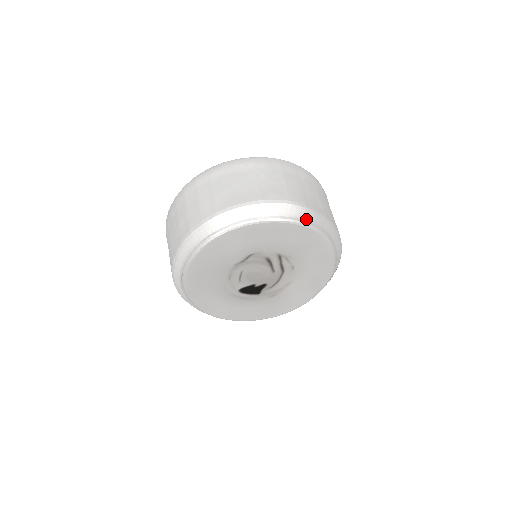
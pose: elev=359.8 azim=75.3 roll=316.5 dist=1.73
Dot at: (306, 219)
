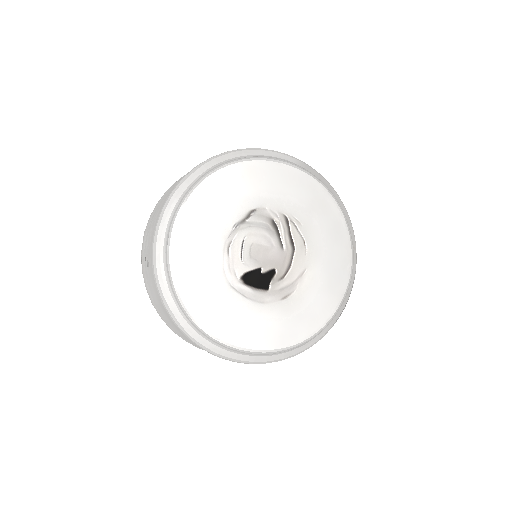
Dot at: (308, 171)
